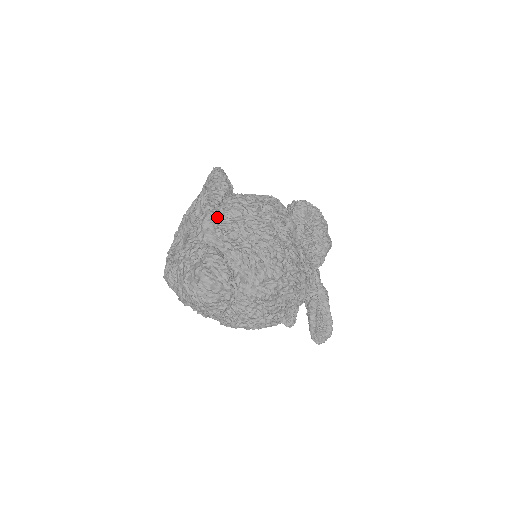
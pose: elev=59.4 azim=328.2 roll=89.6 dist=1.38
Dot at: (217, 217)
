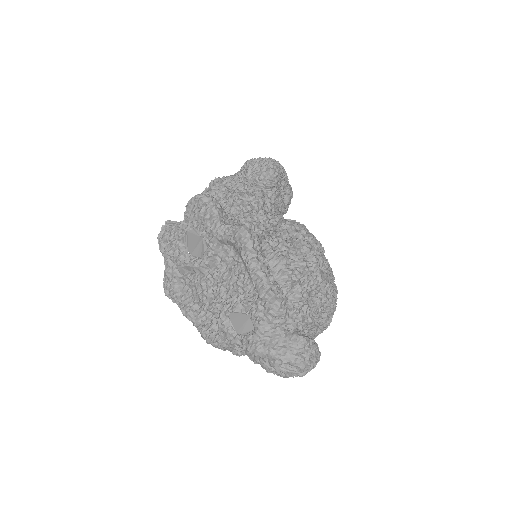
Dot at: (285, 301)
